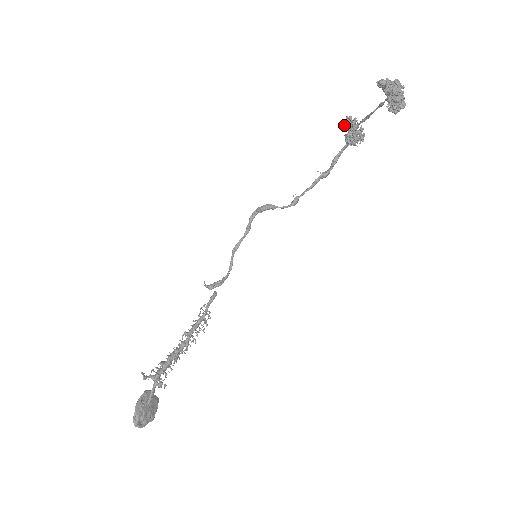
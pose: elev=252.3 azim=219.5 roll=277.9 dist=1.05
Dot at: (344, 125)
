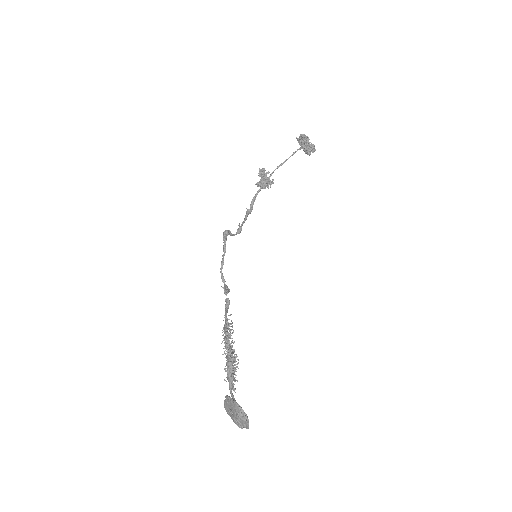
Dot at: (262, 173)
